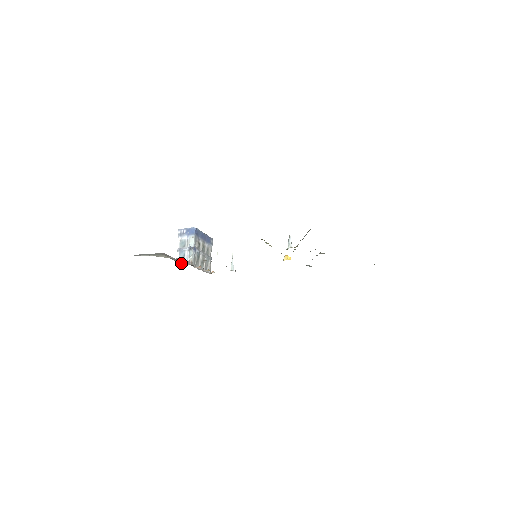
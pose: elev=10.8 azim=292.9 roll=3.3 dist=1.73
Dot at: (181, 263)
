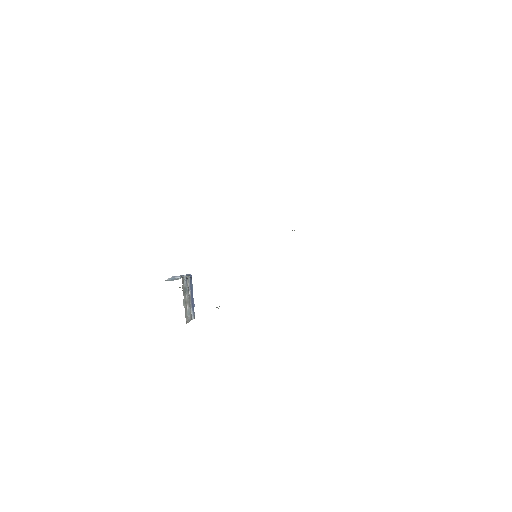
Dot at: occluded
